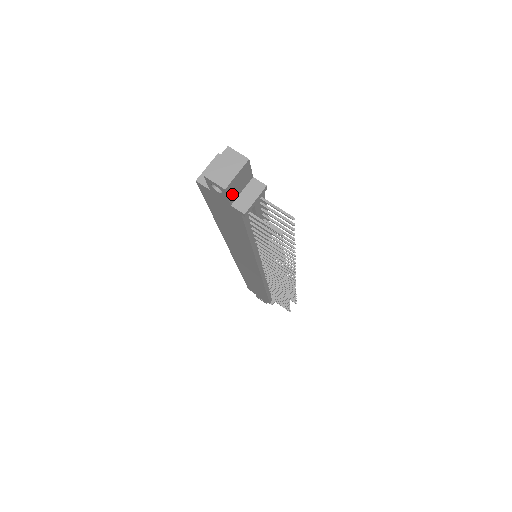
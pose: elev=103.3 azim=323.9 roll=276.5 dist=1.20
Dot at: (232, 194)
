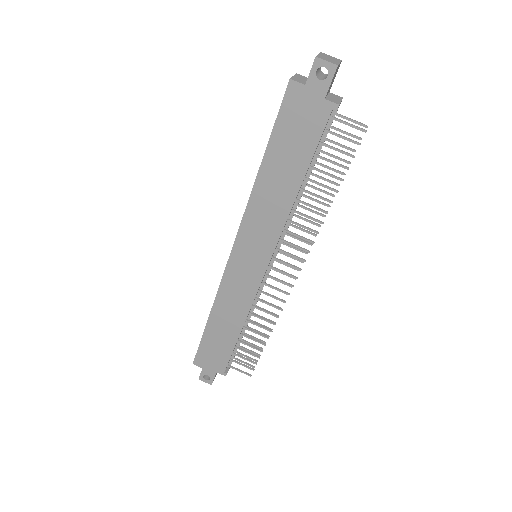
Dot at: (330, 84)
